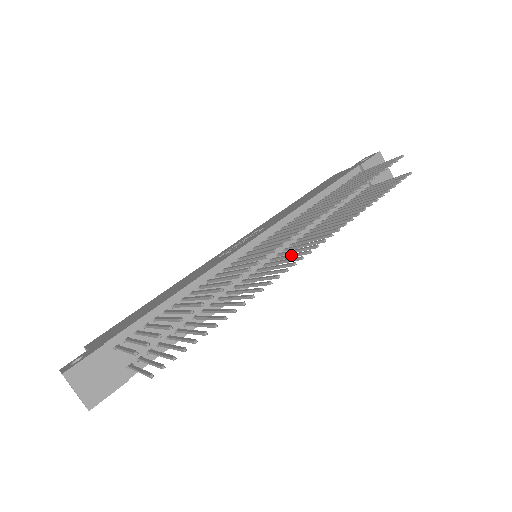
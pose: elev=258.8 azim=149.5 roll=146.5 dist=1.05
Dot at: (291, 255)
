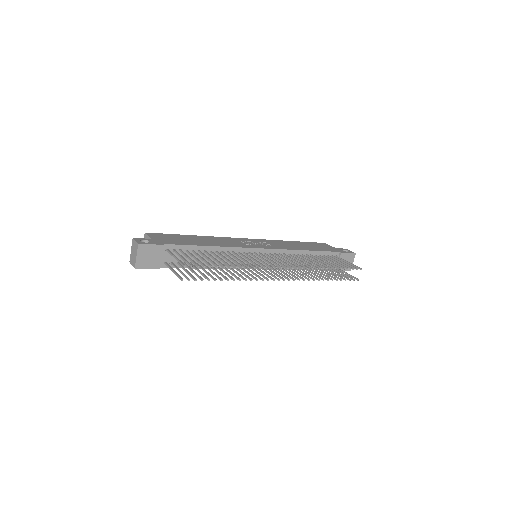
Dot at: (274, 272)
